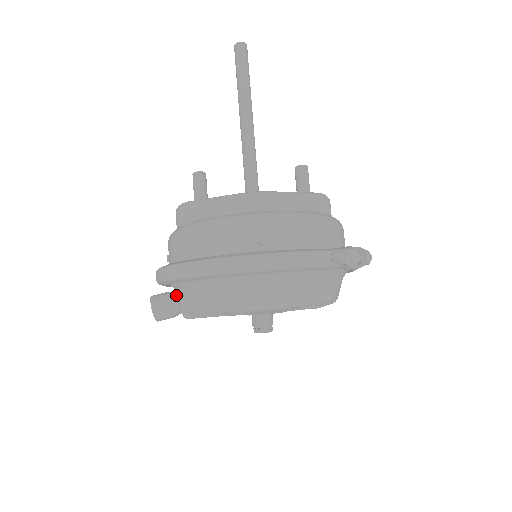
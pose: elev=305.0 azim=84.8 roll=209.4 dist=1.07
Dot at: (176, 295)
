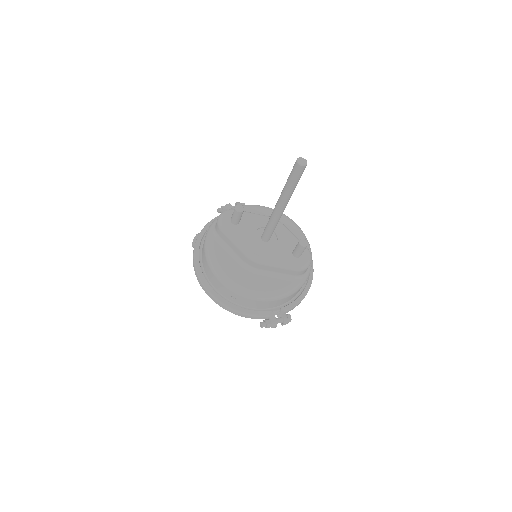
Dot at: occluded
